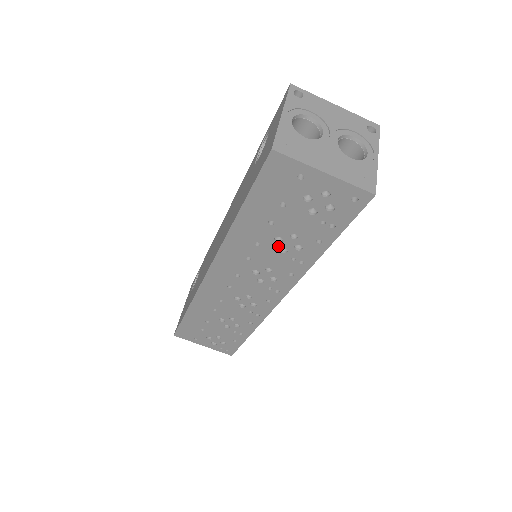
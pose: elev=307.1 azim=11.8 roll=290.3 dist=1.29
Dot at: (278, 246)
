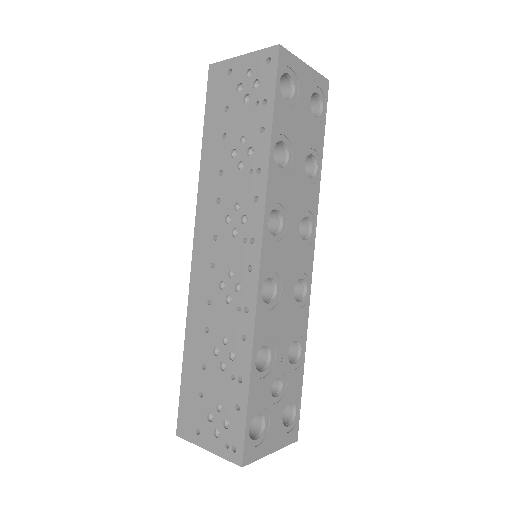
Dot at: (236, 163)
